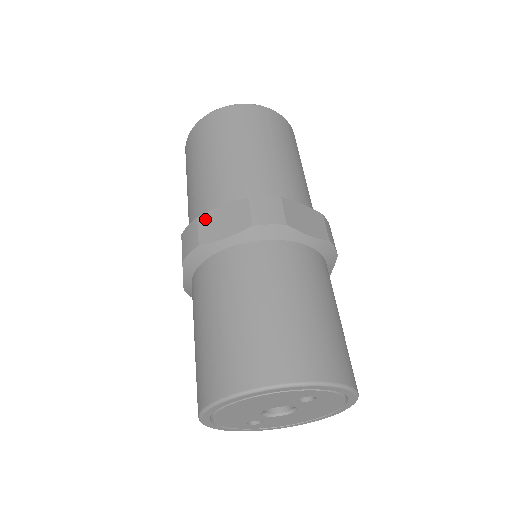
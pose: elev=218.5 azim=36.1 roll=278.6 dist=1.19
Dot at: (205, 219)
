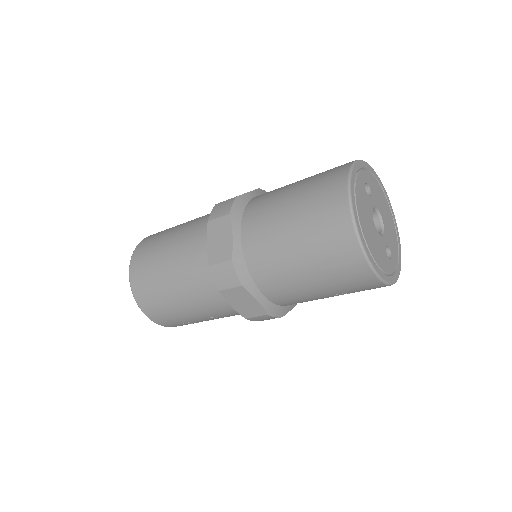
Dot at: (213, 258)
